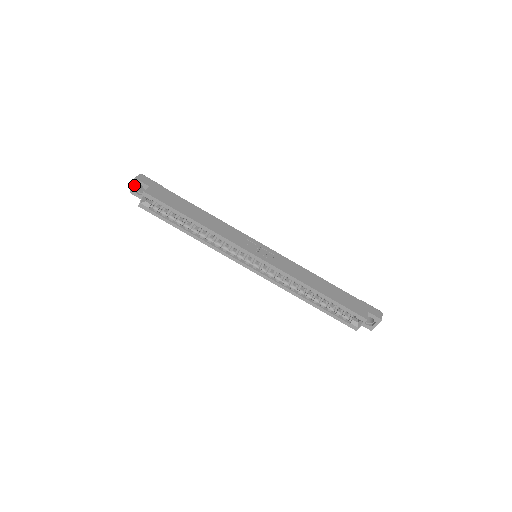
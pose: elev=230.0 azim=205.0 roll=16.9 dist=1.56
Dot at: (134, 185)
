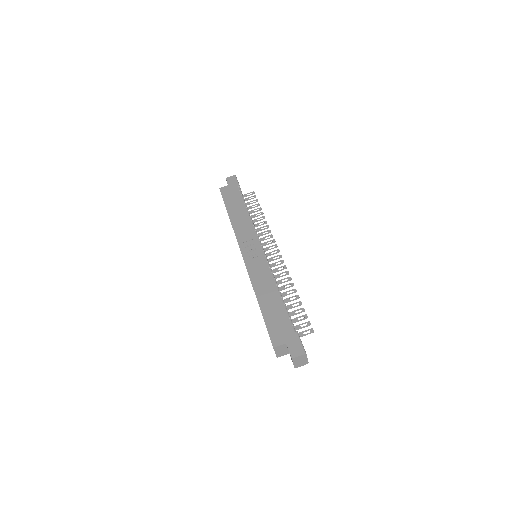
Dot at: (227, 183)
